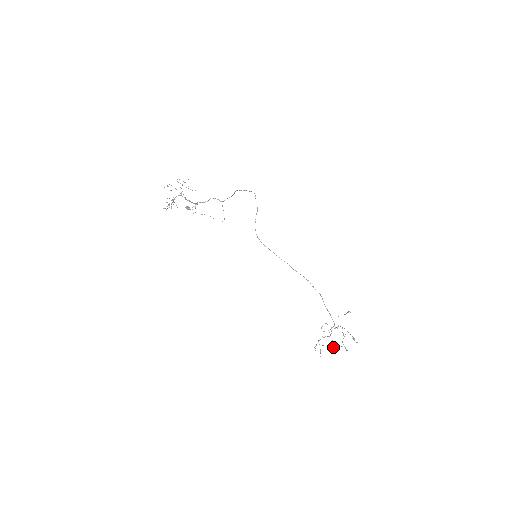
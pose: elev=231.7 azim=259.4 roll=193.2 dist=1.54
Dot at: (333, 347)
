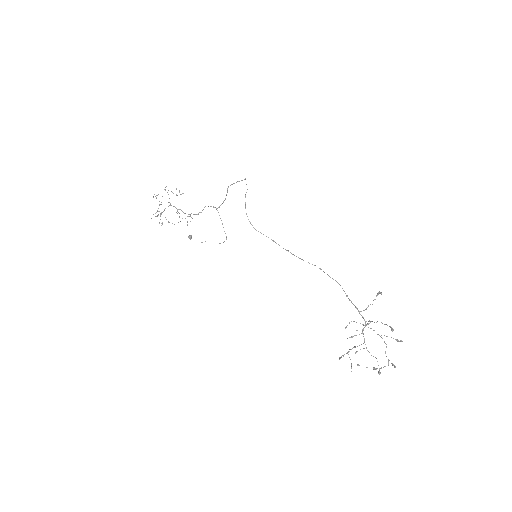
Dot at: (375, 368)
